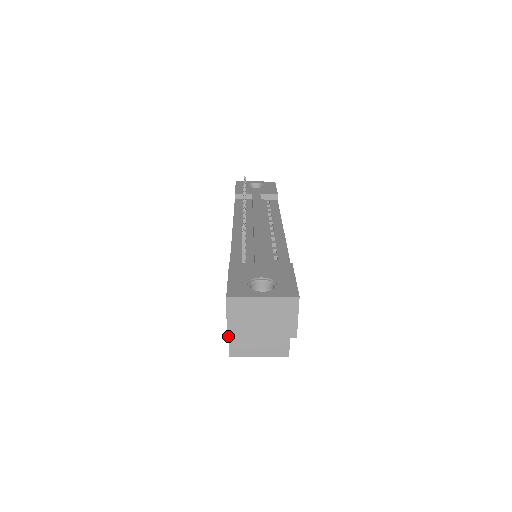
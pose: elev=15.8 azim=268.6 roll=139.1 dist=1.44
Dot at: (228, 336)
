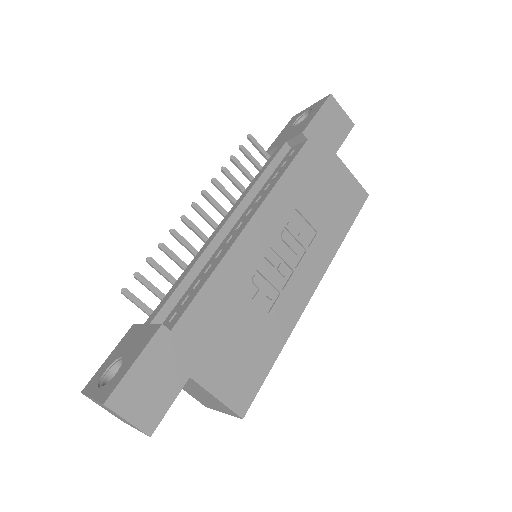
Dot at: (121, 420)
